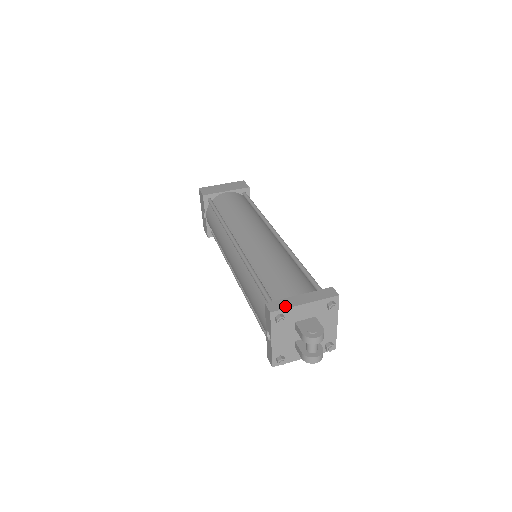
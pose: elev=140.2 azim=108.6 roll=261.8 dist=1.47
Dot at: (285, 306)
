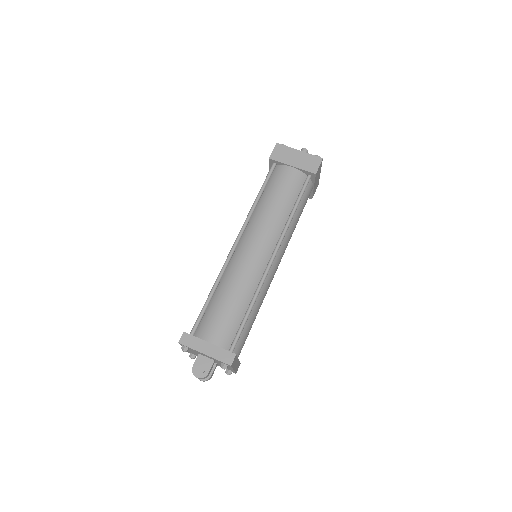
Dot at: (191, 345)
